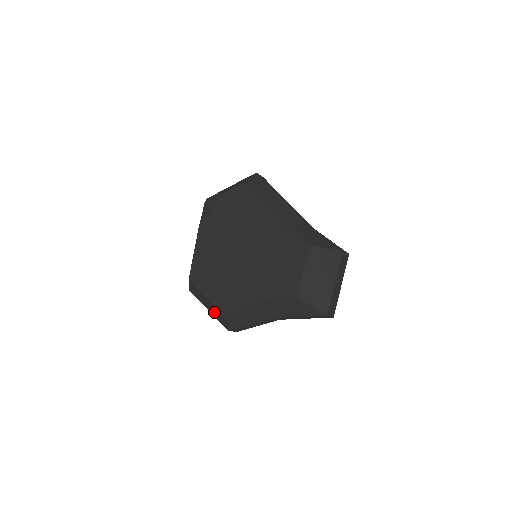
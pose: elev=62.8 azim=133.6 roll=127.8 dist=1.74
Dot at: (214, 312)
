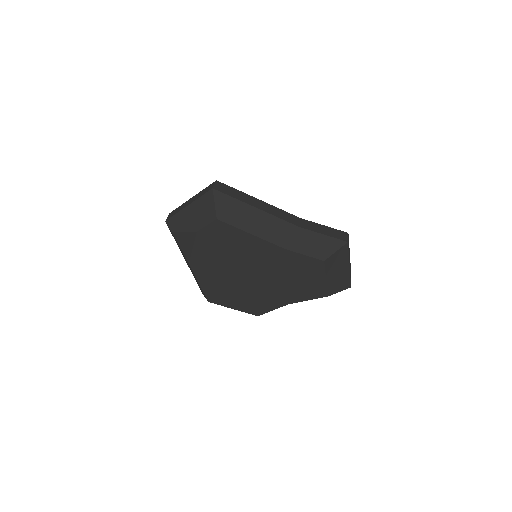
Dot at: occluded
